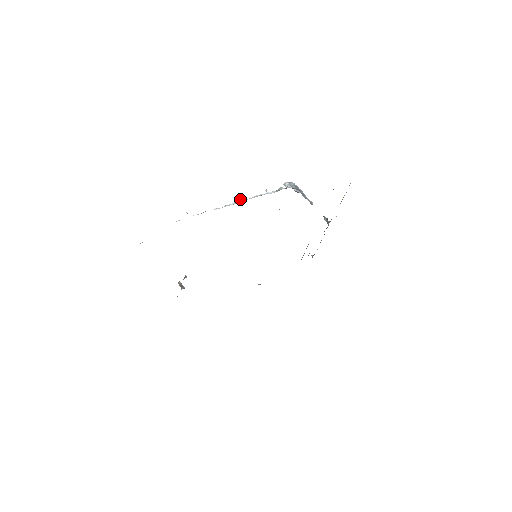
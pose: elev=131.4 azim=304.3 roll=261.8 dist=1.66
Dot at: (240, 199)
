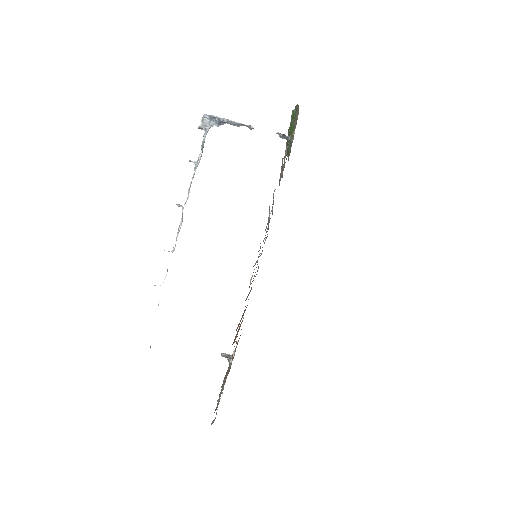
Dot at: occluded
